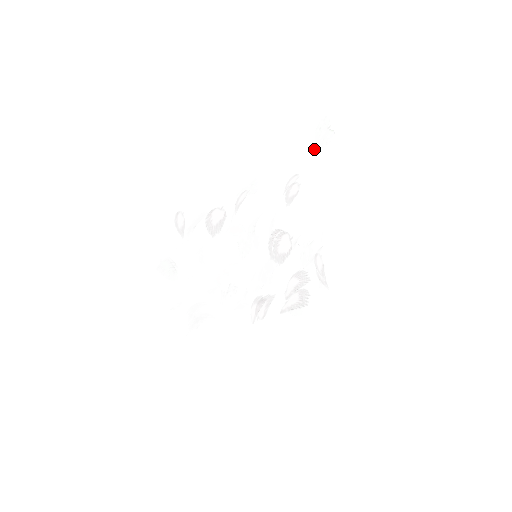
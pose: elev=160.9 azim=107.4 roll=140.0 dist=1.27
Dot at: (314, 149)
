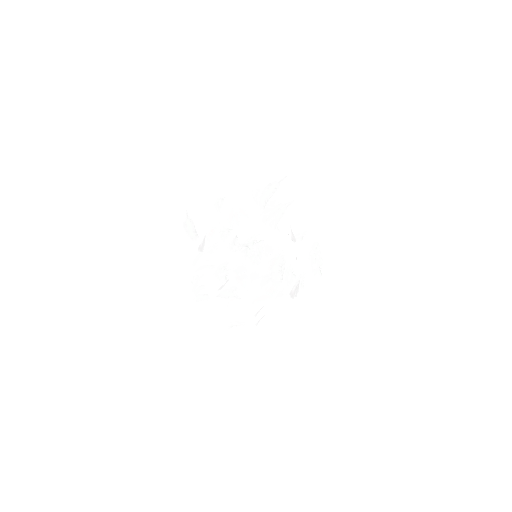
Dot at: (311, 251)
